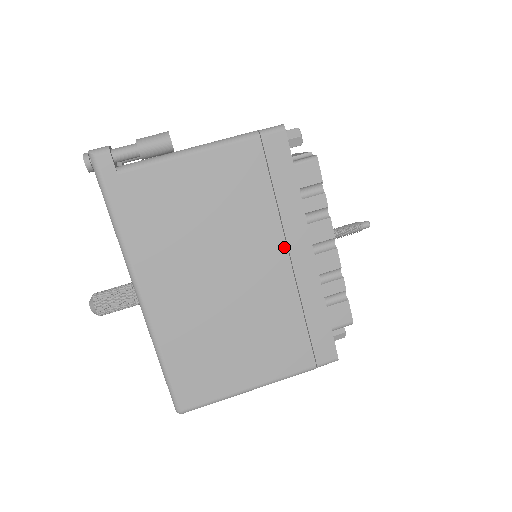
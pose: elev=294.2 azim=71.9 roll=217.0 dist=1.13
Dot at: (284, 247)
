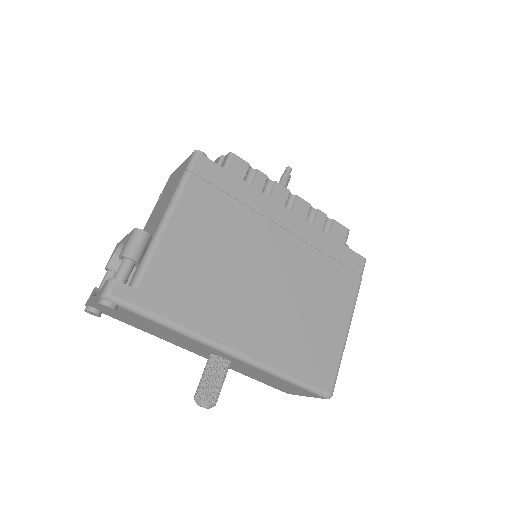
Dot at: (274, 226)
